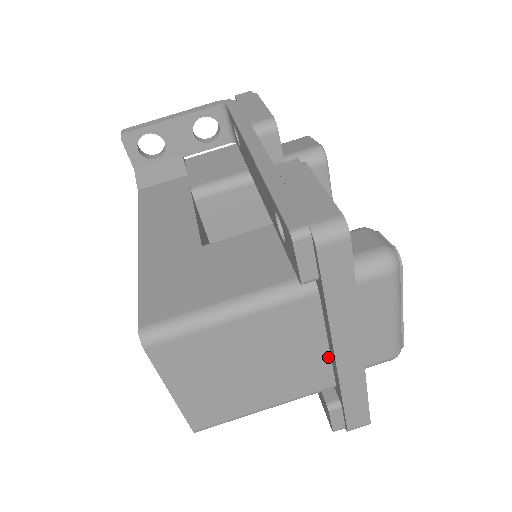
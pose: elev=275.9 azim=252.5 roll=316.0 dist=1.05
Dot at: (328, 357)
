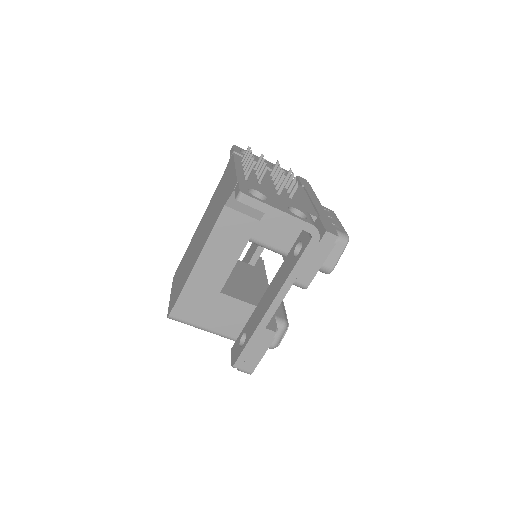
Dot at: occluded
